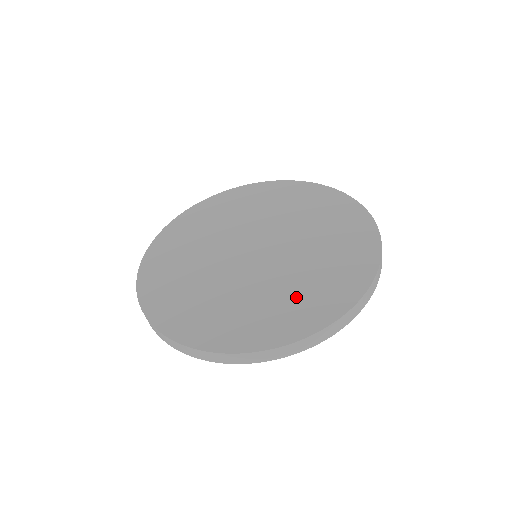
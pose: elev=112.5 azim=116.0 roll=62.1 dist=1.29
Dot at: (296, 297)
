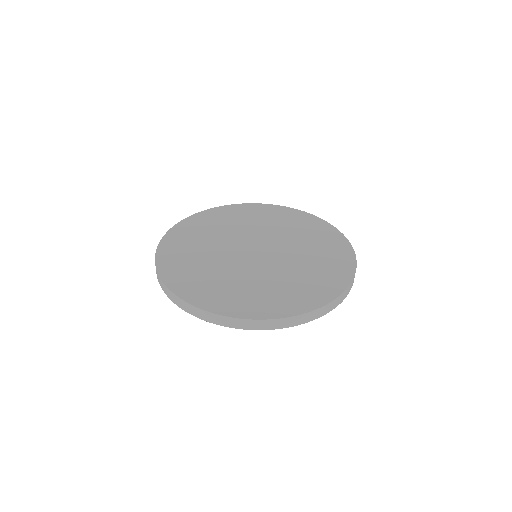
Dot at: (235, 290)
